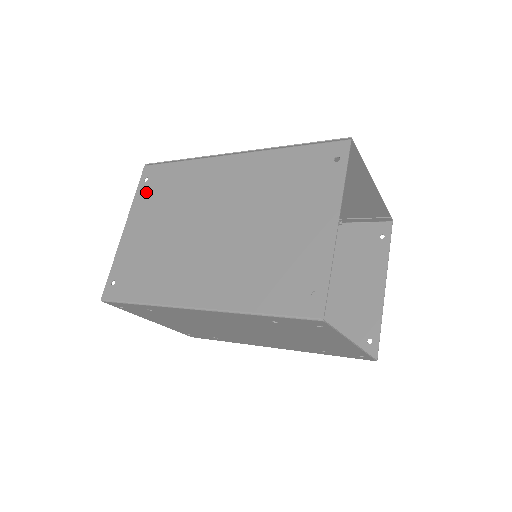
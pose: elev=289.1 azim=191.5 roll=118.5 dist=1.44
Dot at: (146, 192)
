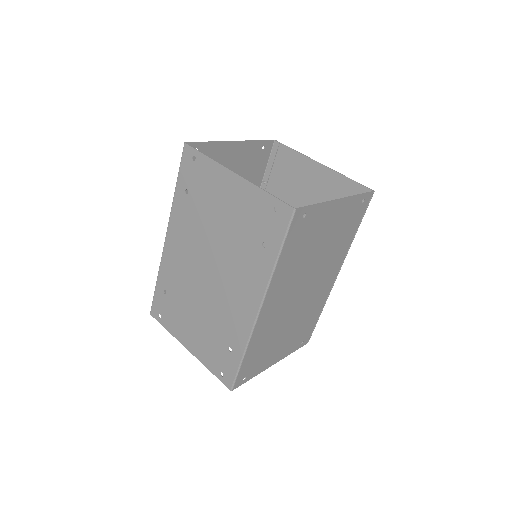
Dot at: occluded
